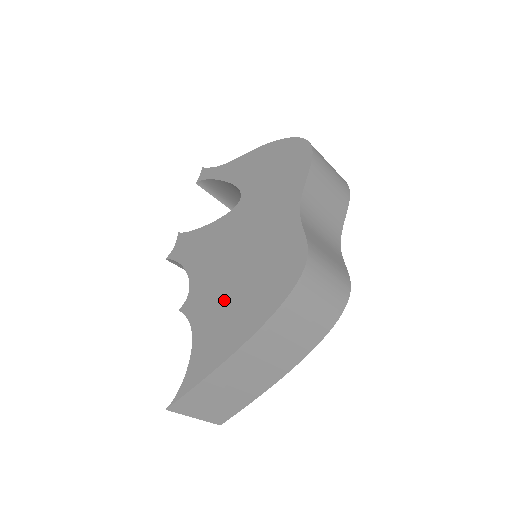
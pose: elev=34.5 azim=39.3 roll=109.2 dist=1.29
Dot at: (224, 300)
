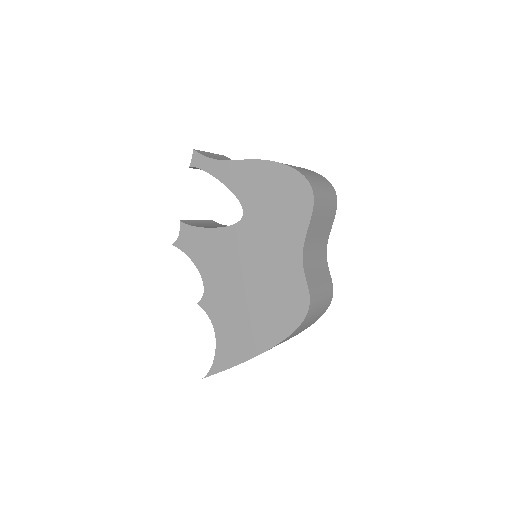
Dot at: (239, 312)
